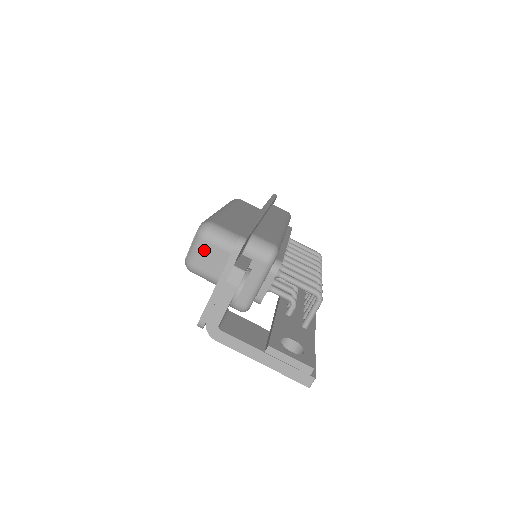
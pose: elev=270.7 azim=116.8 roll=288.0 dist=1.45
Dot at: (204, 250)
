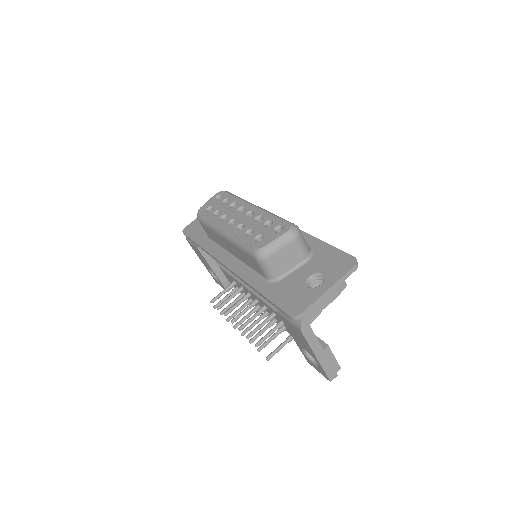
Dot at: (288, 248)
